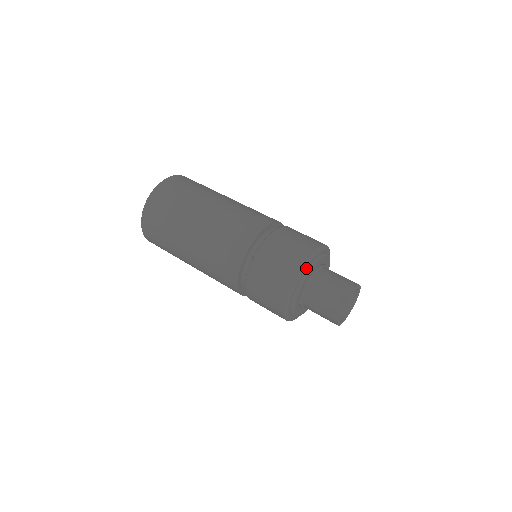
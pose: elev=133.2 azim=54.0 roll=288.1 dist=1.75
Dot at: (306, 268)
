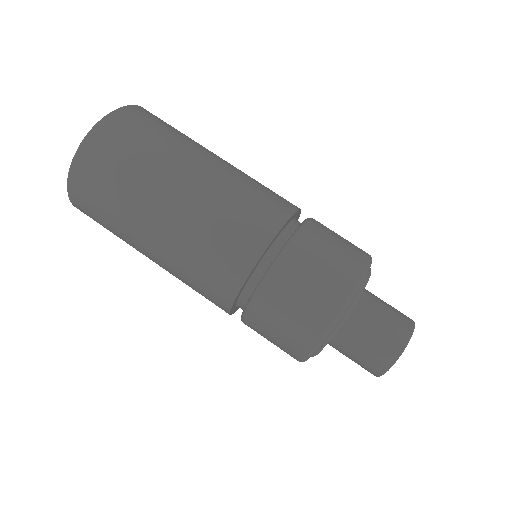
Dot at: (329, 332)
